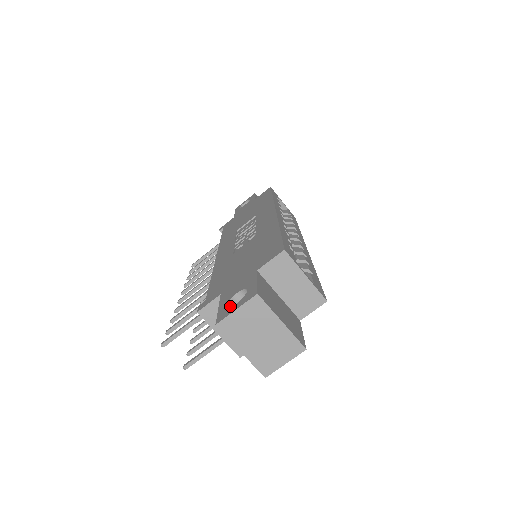
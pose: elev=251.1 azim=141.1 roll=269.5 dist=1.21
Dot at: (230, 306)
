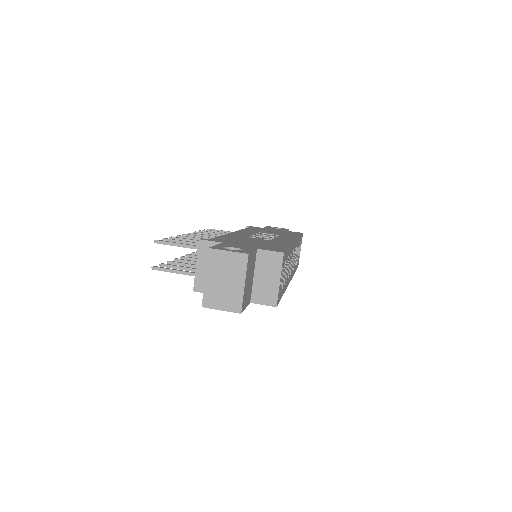
Dot at: occluded
